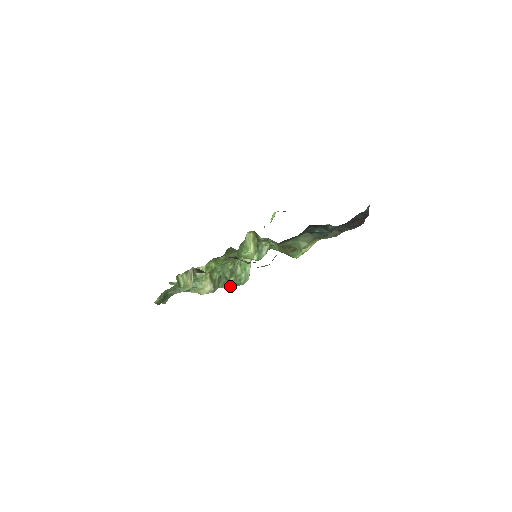
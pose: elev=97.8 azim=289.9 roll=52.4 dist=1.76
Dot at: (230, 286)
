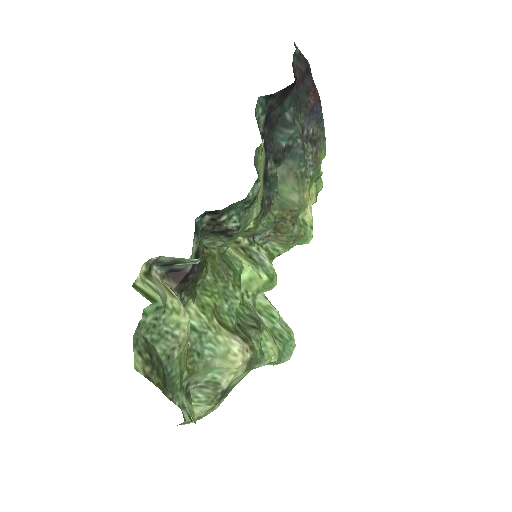
Dot at: (276, 352)
